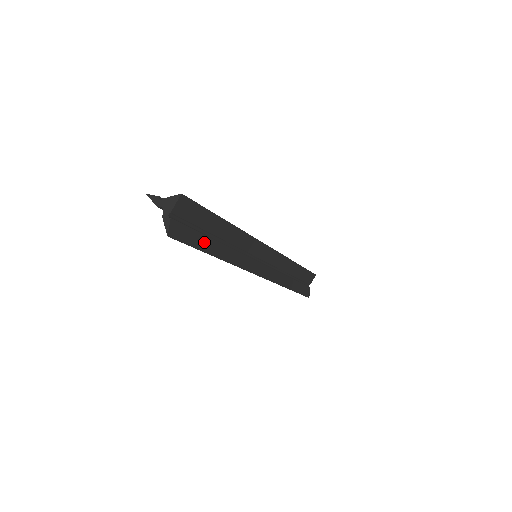
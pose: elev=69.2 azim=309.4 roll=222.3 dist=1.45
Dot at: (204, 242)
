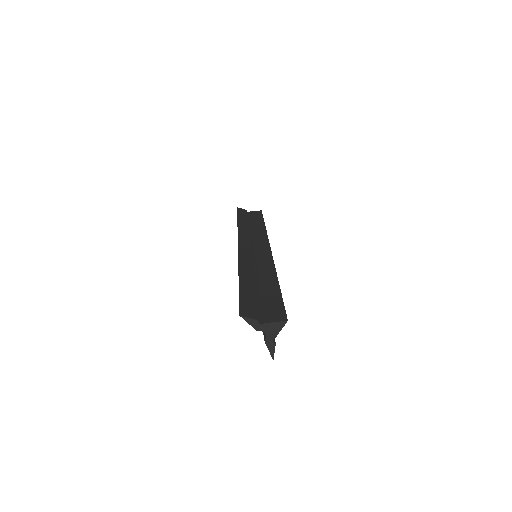
Dot at: occluded
